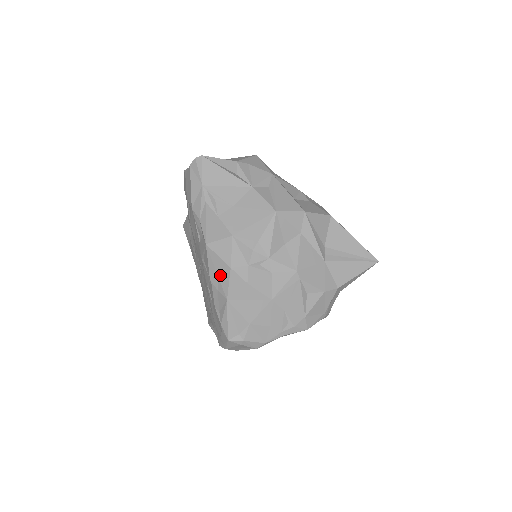
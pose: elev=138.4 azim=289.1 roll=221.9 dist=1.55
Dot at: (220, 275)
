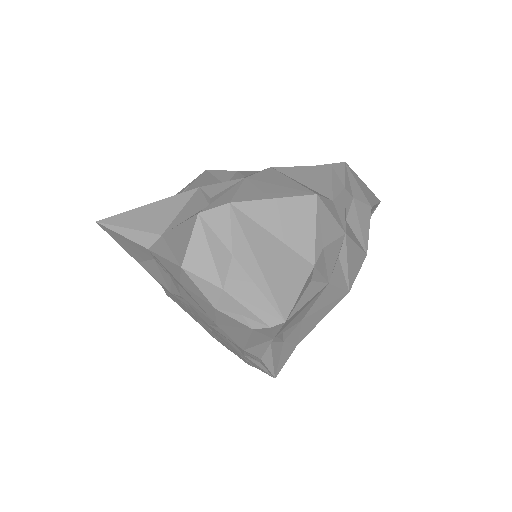
Dot at: occluded
